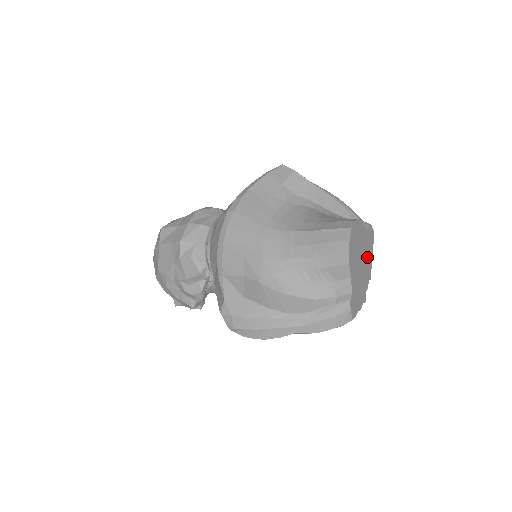
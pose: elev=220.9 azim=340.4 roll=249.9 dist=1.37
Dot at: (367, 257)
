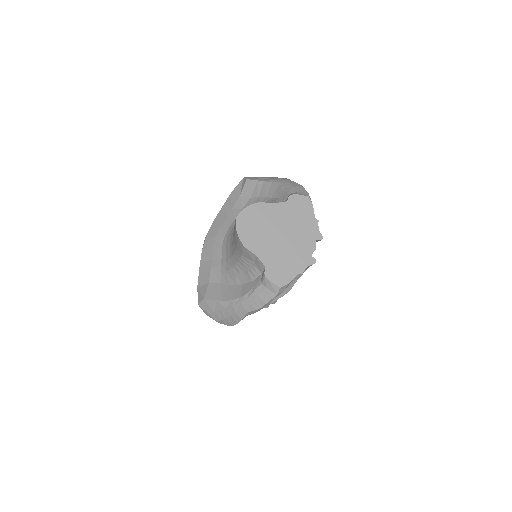
Dot at: (299, 224)
